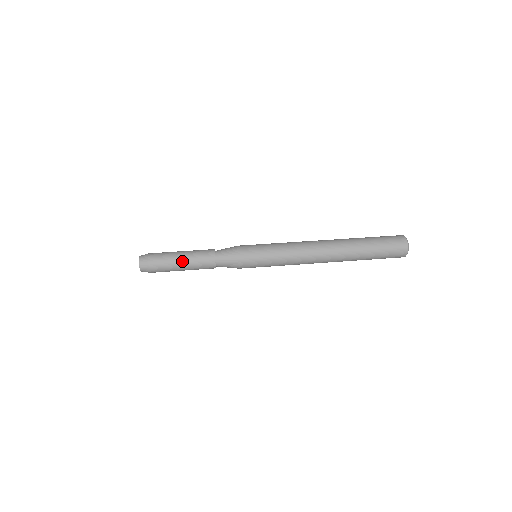
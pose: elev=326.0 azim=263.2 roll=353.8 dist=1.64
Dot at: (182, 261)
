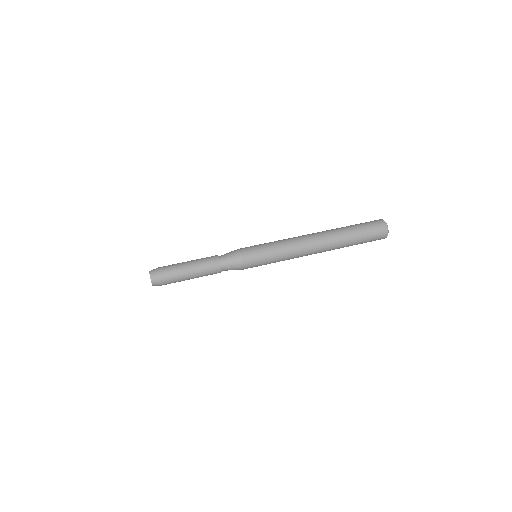
Dot at: (190, 270)
